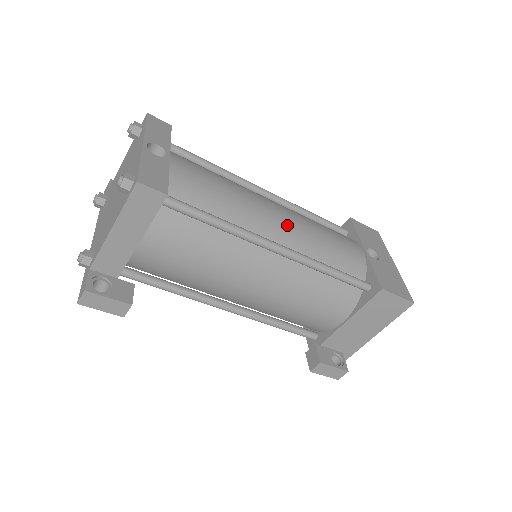
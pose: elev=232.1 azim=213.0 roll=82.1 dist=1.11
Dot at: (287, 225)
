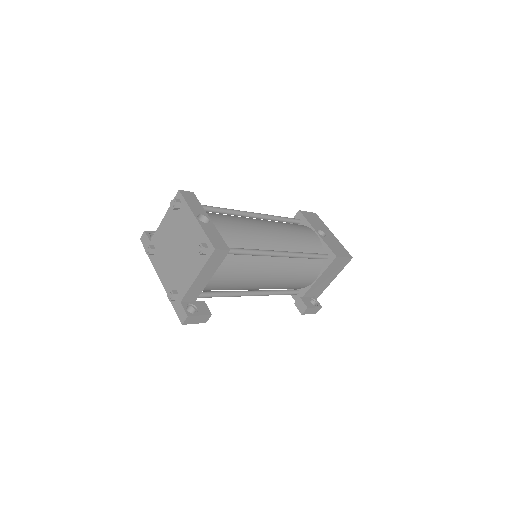
Dot at: (278, 236)
